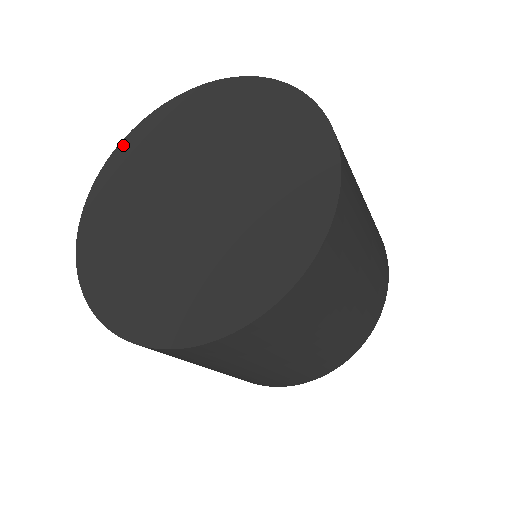
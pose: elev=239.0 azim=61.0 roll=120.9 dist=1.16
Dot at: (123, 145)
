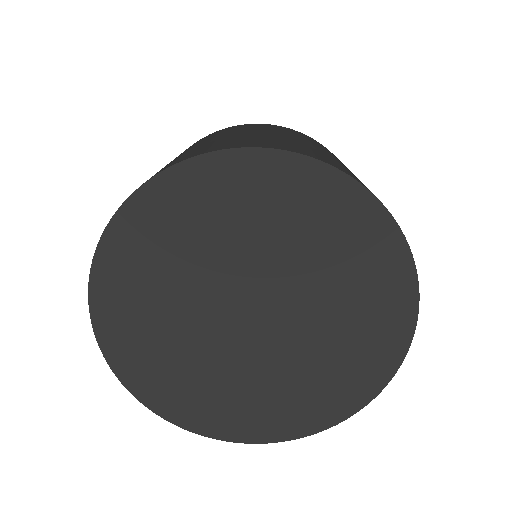
Dot at: (127, 213)
